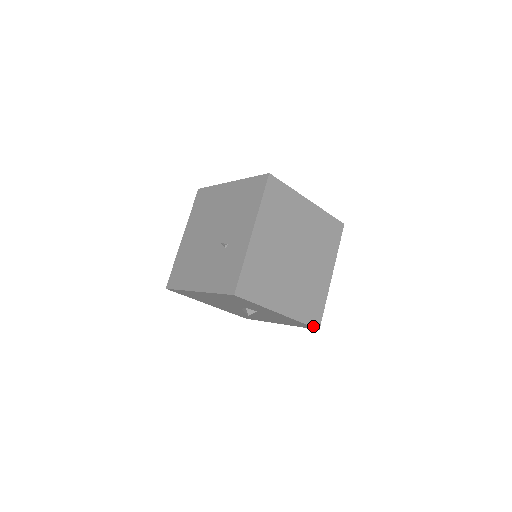
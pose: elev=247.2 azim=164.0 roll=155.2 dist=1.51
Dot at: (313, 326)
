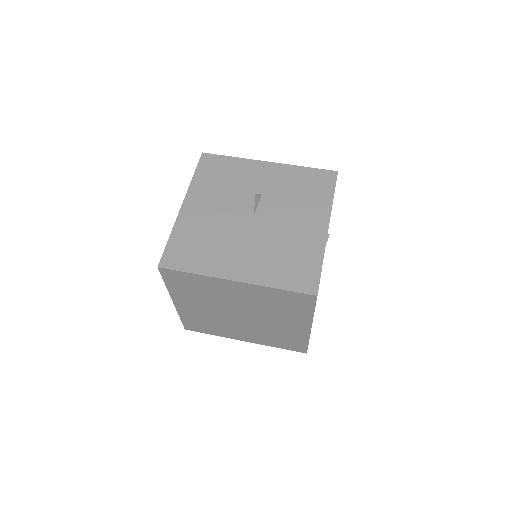
Dot at: (296, 351)
